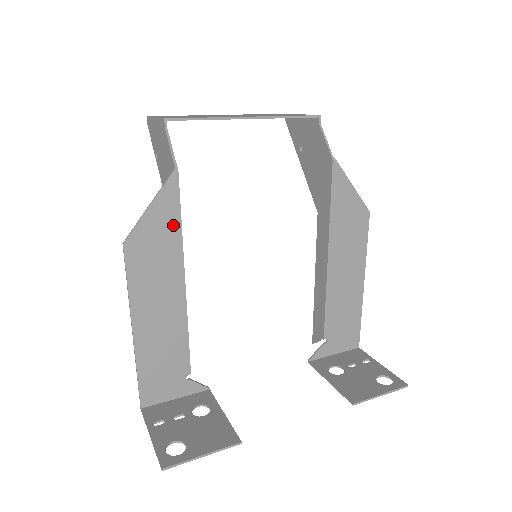
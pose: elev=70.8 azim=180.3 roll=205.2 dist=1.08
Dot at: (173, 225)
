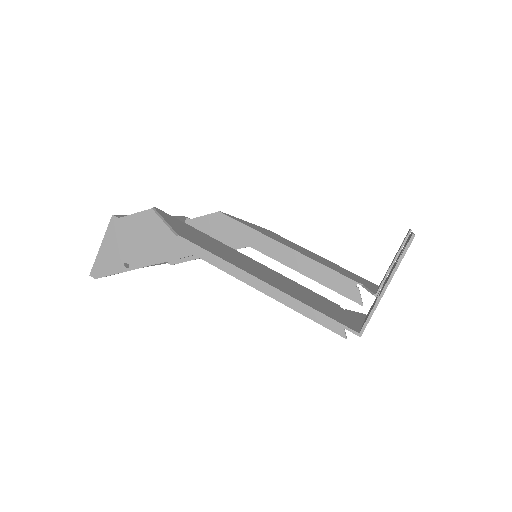
Dot at: (191, 229)
